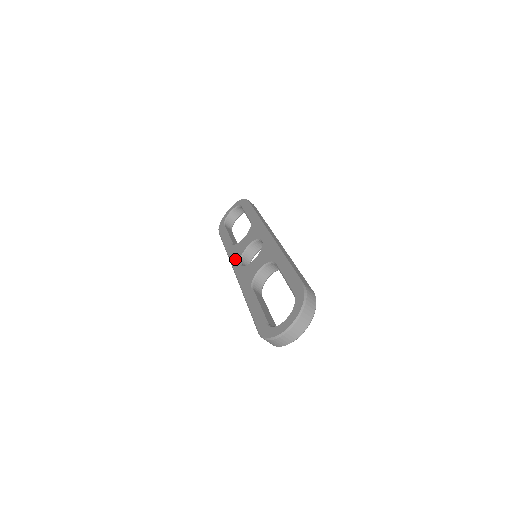
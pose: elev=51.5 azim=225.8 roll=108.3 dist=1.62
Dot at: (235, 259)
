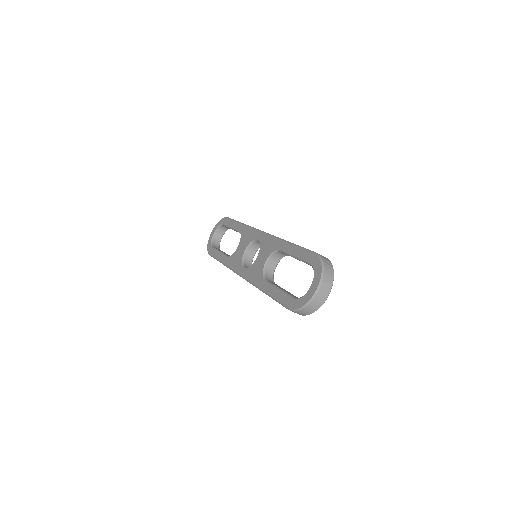
Dot at: (237, 266)
